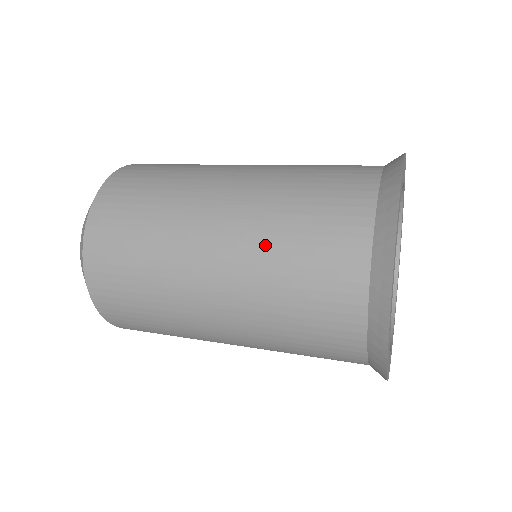
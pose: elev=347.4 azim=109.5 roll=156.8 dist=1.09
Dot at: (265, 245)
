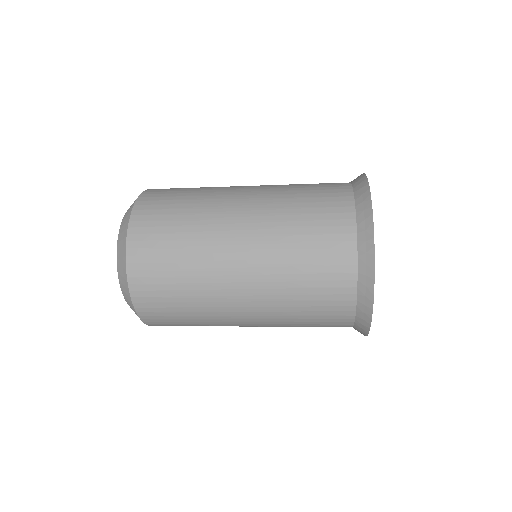
Dot at: (280, 229)
